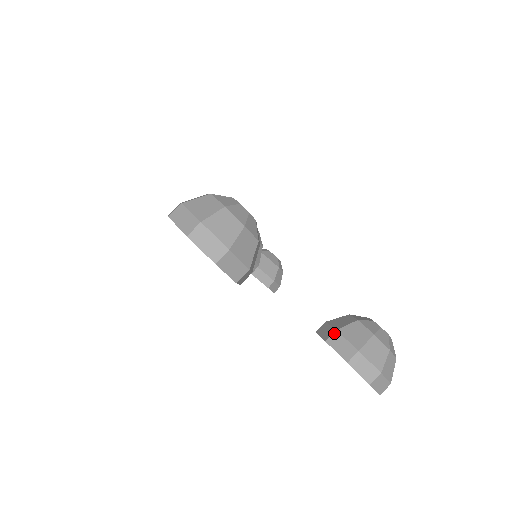
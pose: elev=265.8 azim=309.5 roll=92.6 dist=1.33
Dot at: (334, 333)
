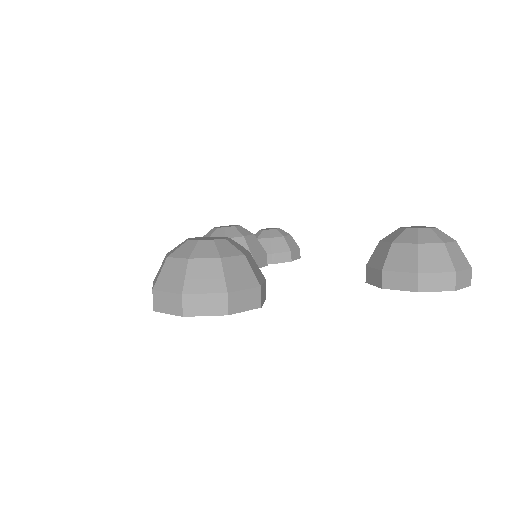
Dot at: (382, 275)
